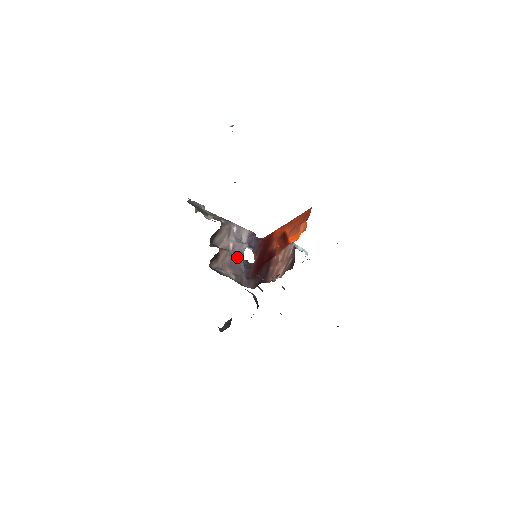
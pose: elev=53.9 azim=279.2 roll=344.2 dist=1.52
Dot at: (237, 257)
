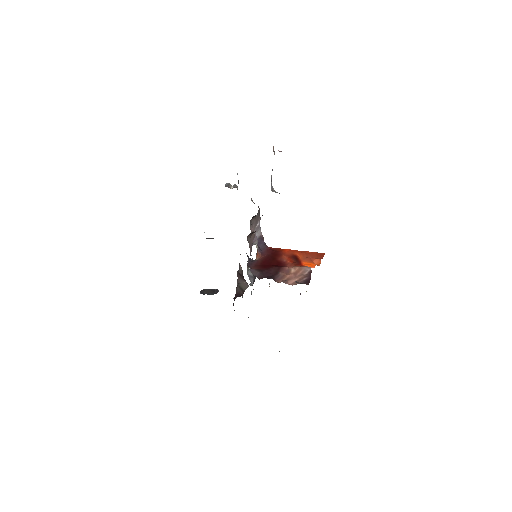
Dot at: occluded
